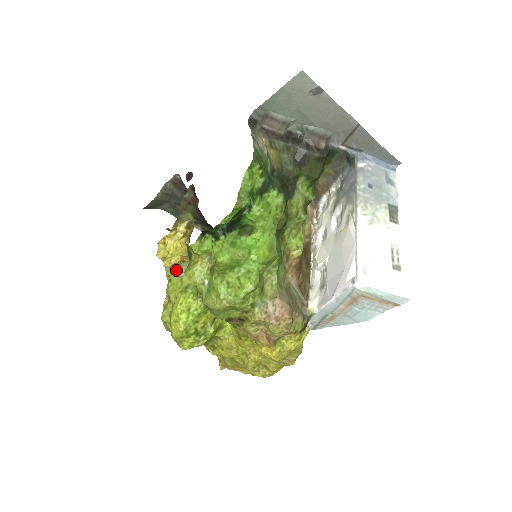
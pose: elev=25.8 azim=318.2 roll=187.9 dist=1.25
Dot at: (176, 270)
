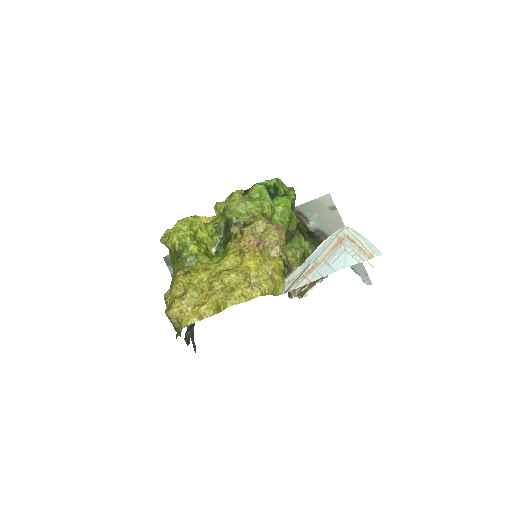
Dot at: occluded
